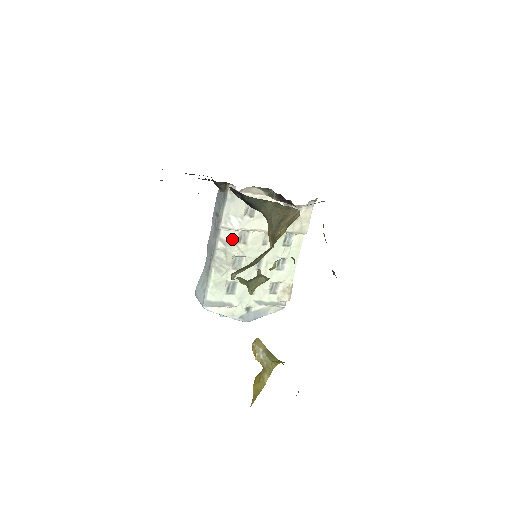
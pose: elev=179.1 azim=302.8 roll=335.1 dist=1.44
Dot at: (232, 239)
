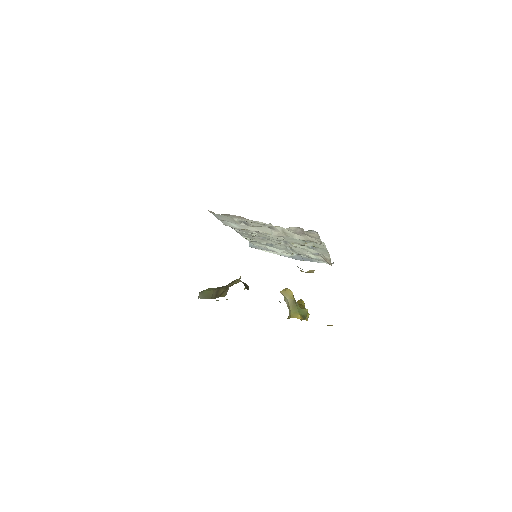
Dot at: (242, 229)
